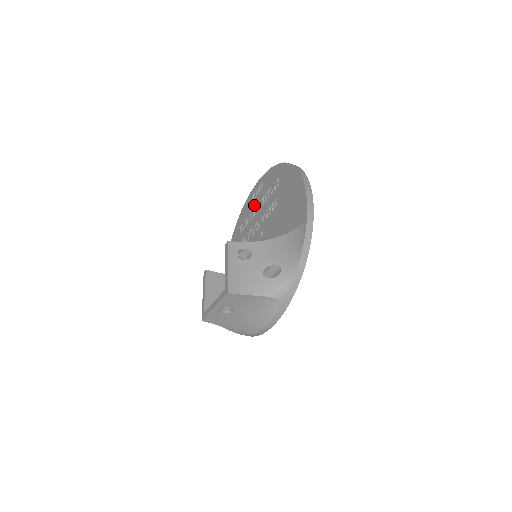
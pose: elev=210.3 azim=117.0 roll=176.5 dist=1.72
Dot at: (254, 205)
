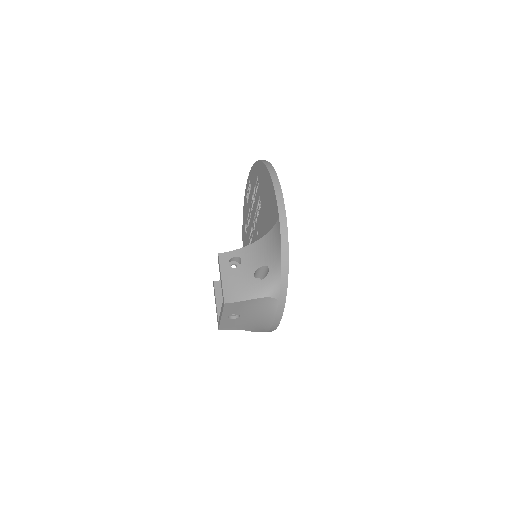
Dot at: (249, 205)
